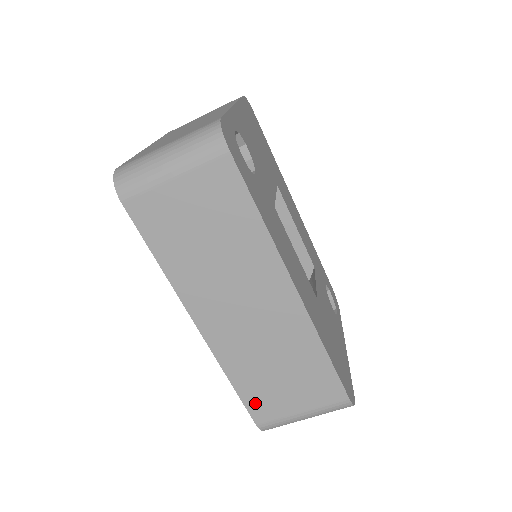
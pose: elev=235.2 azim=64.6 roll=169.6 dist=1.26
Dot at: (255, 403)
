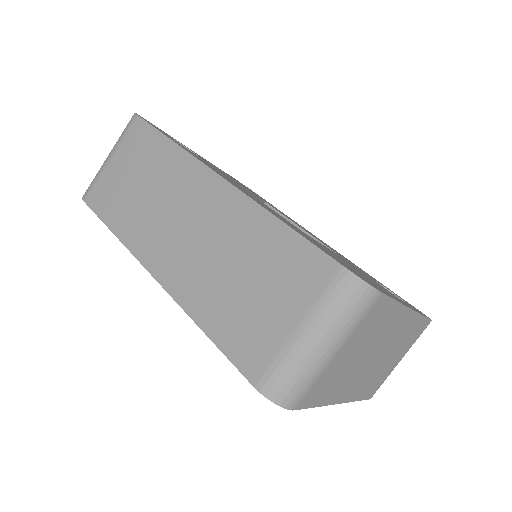
Dot at: (237, 346)
